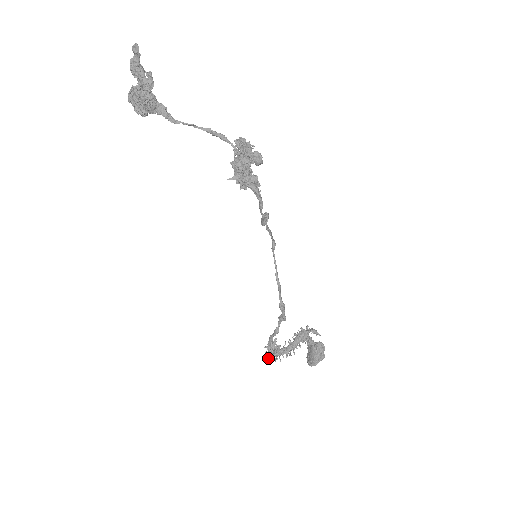
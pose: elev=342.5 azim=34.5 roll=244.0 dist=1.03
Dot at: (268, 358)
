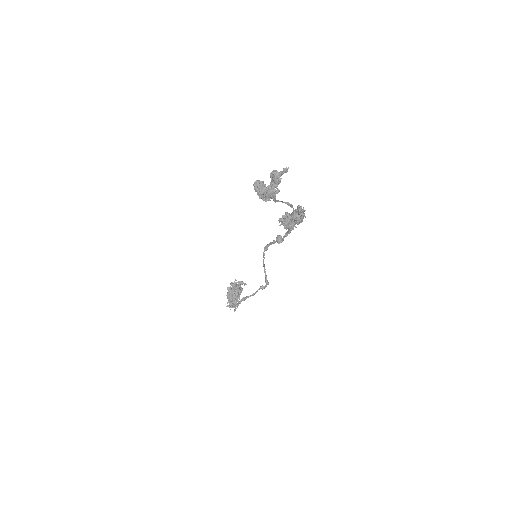
Dot at: occluded
